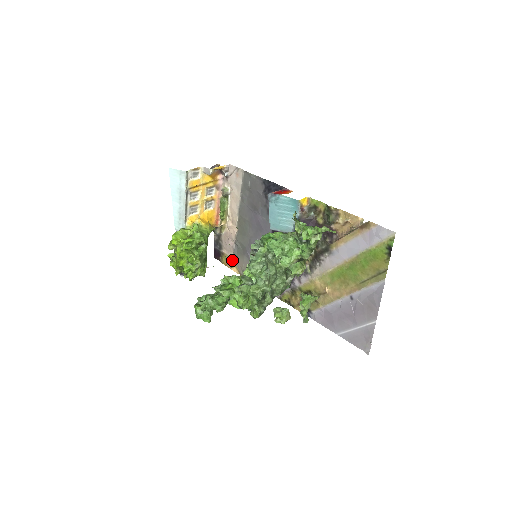
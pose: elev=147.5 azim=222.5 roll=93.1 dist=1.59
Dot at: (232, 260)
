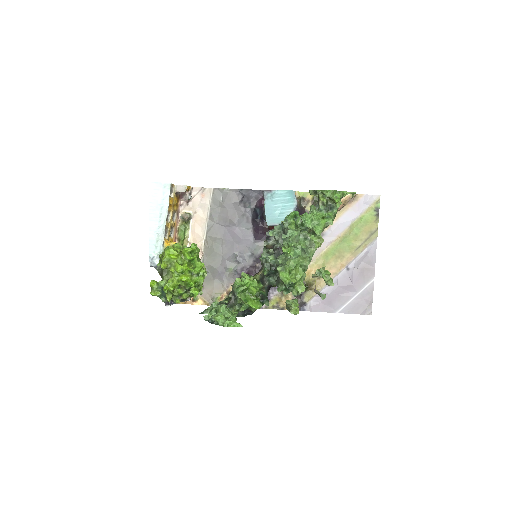
Dot at: occluded
